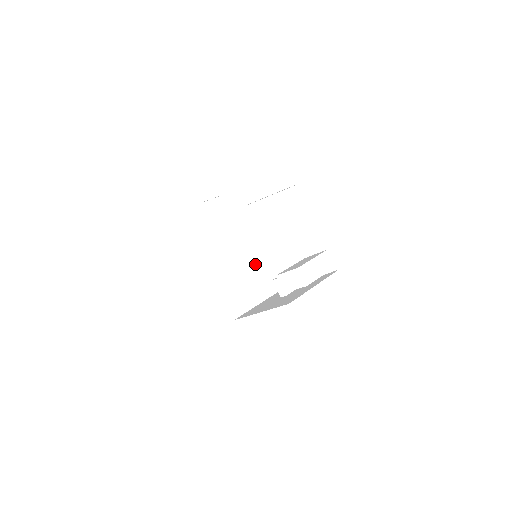
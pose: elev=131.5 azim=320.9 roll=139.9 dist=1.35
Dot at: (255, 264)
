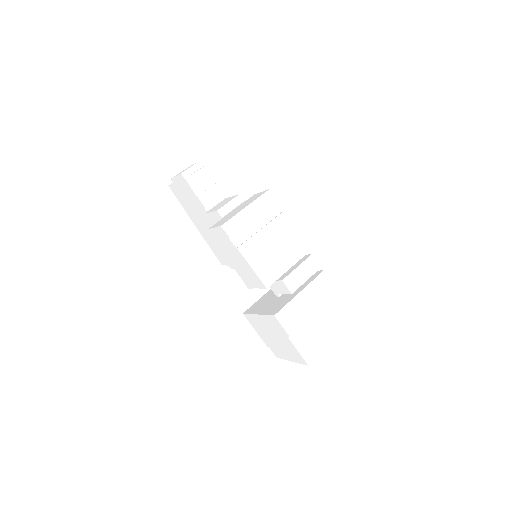
Dot at: (247, 279)
